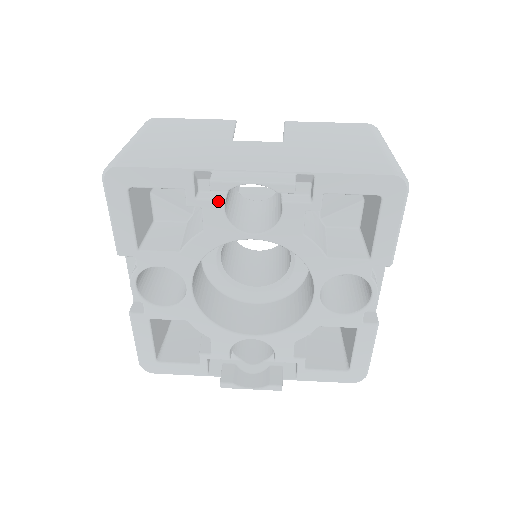
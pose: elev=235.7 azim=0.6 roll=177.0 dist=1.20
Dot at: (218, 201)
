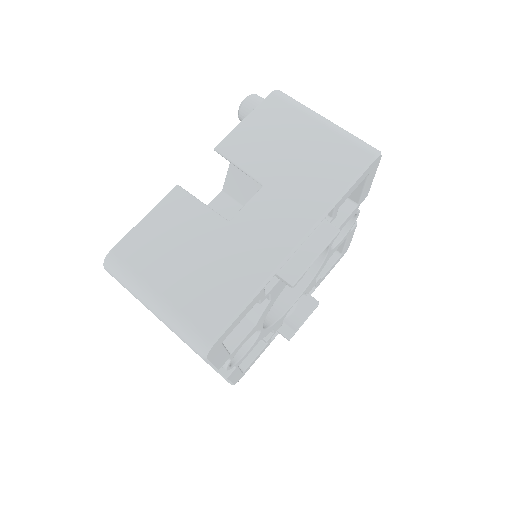
Dot at: (279, 280)
